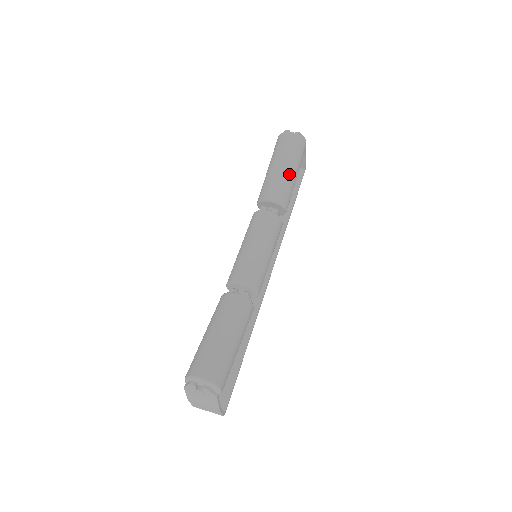
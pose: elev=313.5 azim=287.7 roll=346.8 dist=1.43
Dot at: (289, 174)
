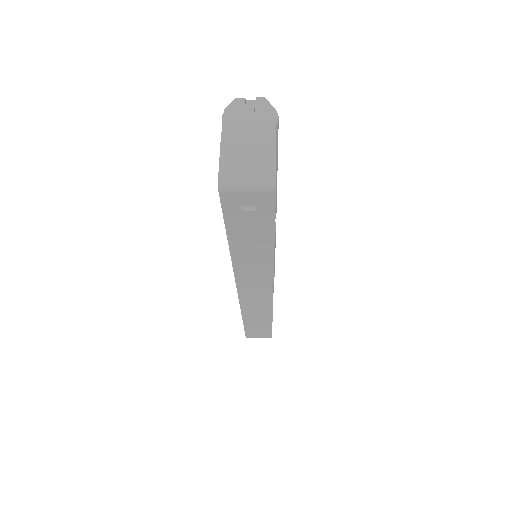
Dot at: occluded
